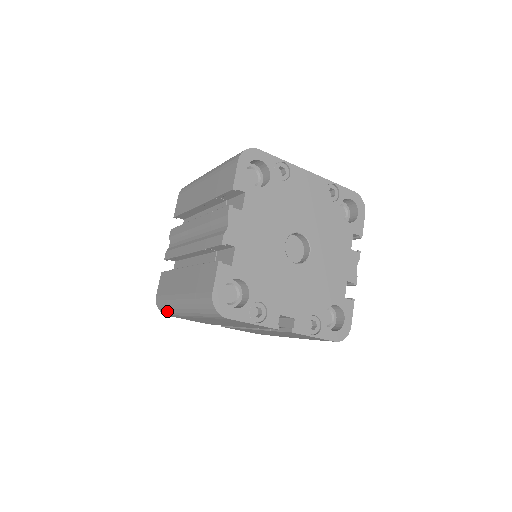
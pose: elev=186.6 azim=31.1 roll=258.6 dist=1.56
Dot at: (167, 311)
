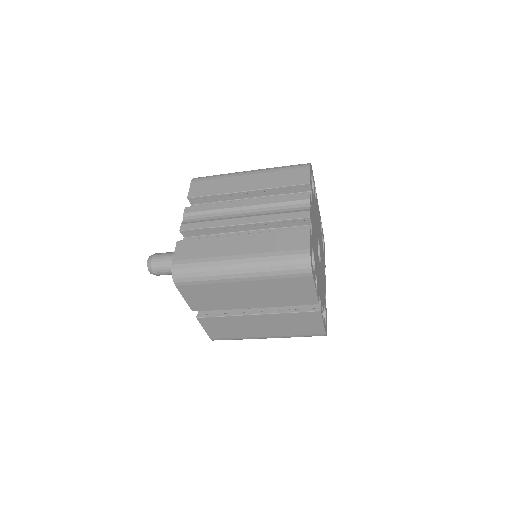
Dot at: (194, 275)
